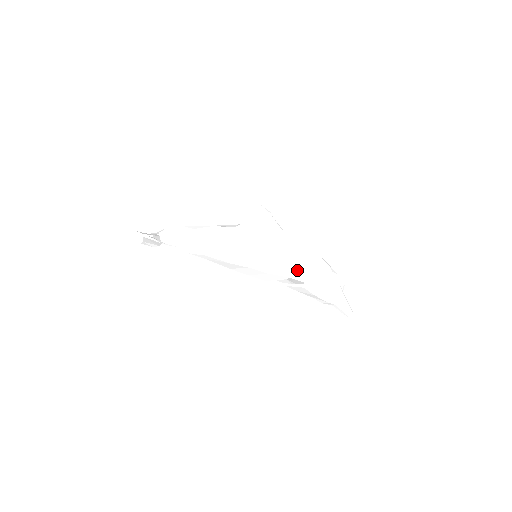
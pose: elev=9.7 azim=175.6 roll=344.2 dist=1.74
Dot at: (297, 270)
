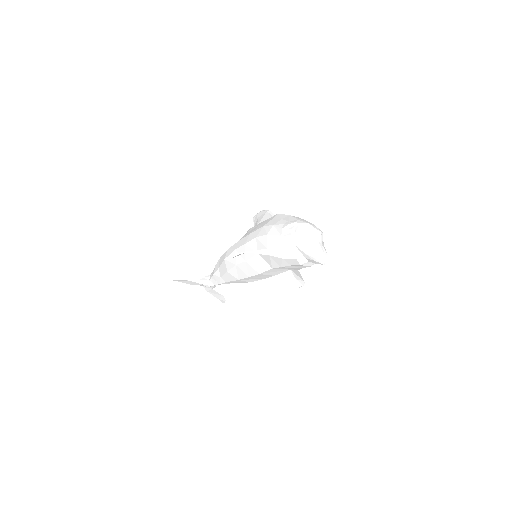
Dot at: (260, 241)
